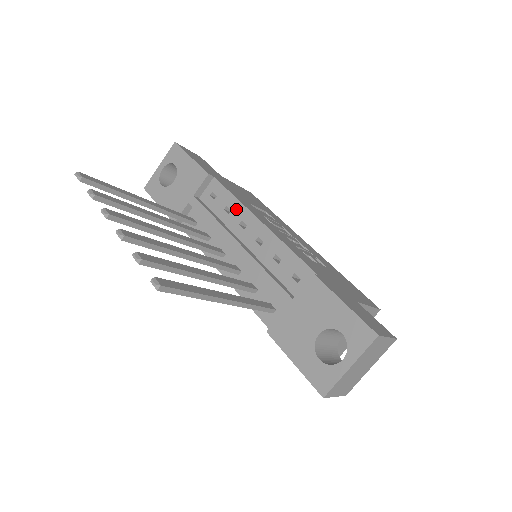
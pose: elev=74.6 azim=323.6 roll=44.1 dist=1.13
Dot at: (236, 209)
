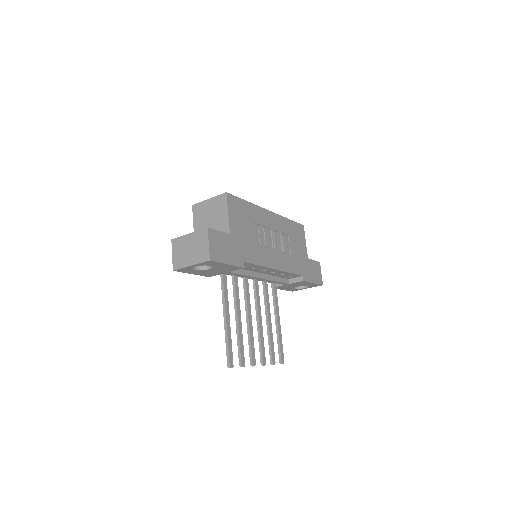
Dot at: (260, 268)
